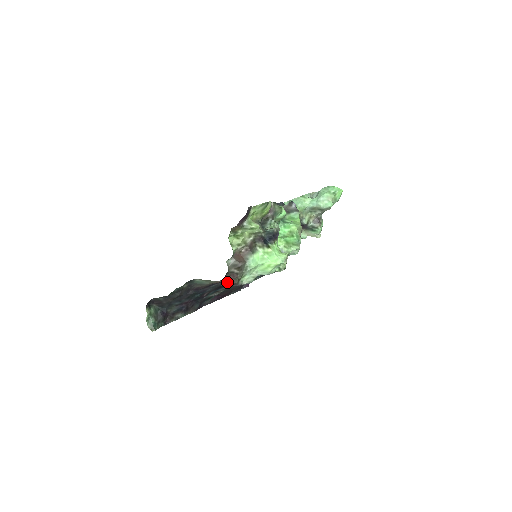
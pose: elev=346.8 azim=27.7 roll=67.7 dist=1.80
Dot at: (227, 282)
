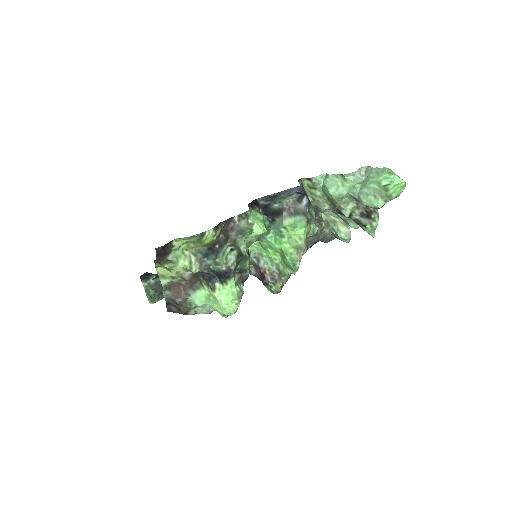
Dot at: (173, 310)
